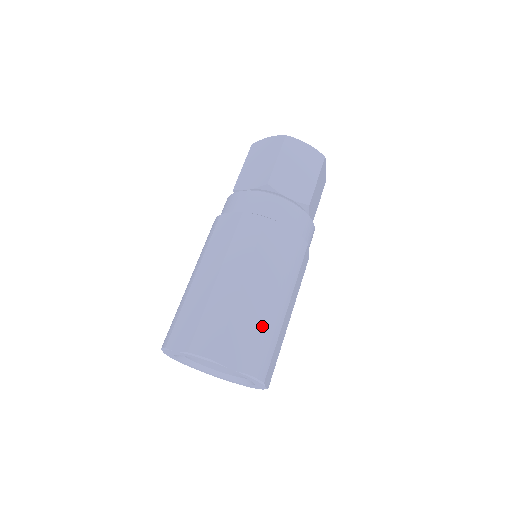
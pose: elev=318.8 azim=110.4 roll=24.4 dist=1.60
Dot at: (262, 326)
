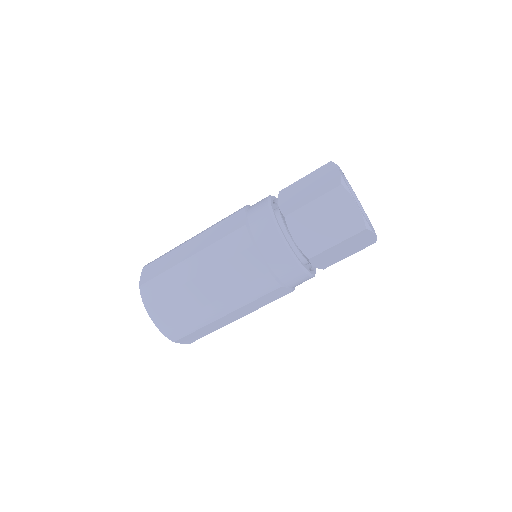
Dot at: (190, 313)
